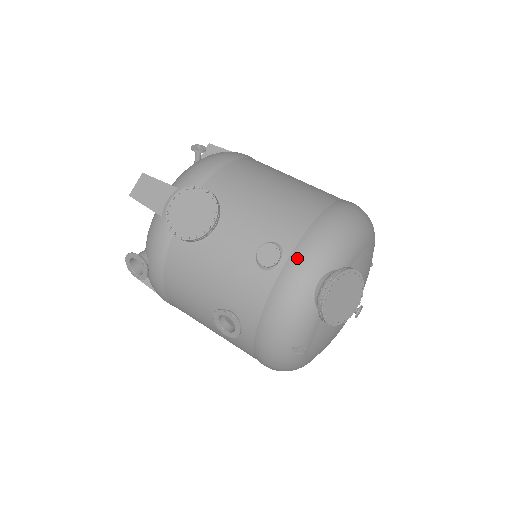
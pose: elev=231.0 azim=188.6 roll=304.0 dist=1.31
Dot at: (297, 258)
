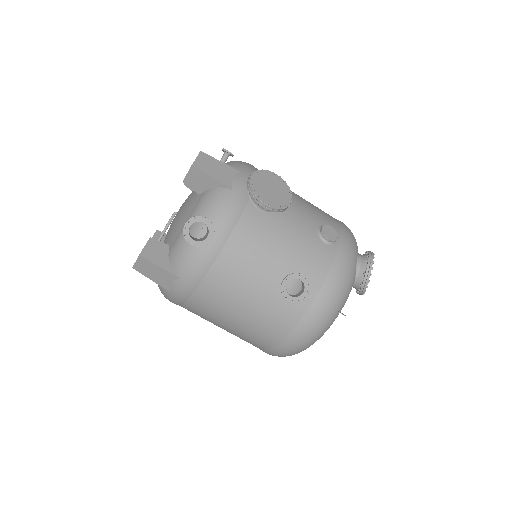
Dot at: (345, 239)
